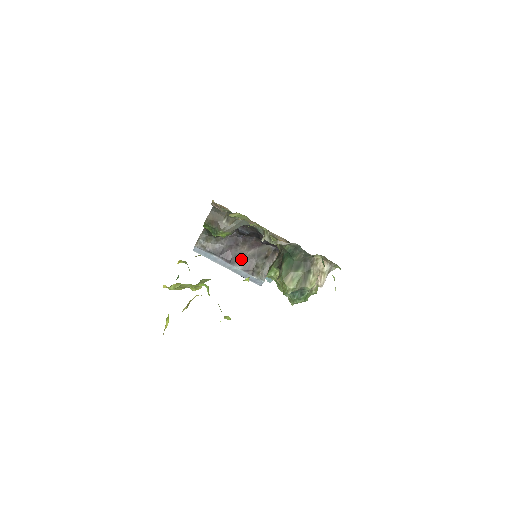
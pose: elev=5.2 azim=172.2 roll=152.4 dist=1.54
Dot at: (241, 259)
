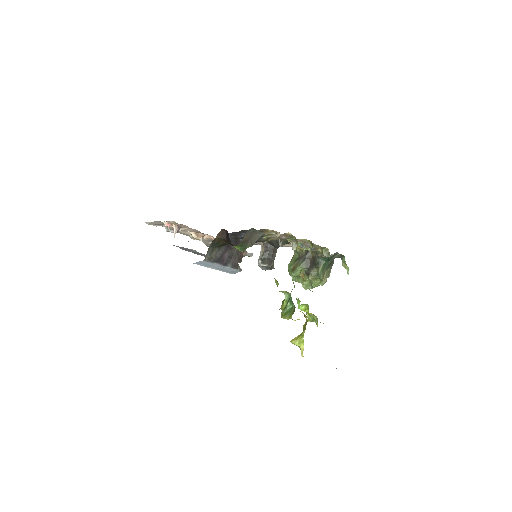
Dot at: (231, 259)
